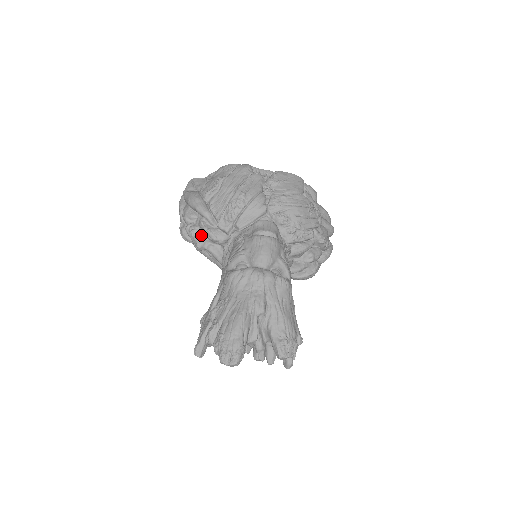
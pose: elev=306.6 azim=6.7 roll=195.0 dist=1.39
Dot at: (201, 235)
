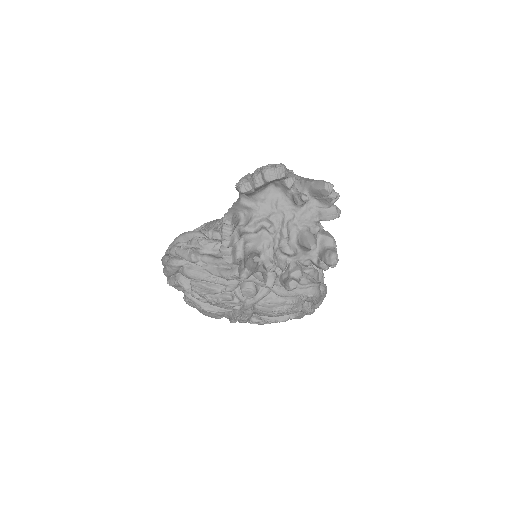
Dot at: (194, 247)
